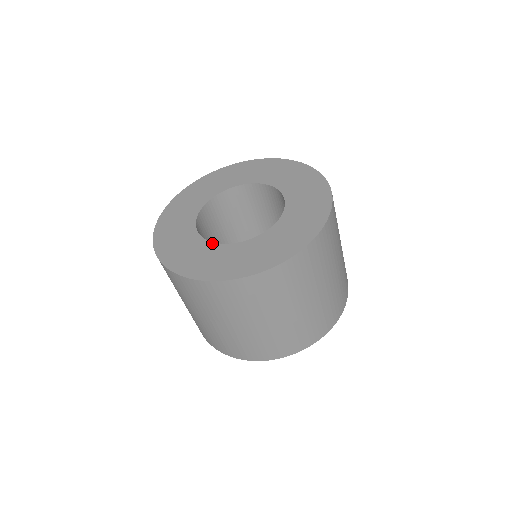
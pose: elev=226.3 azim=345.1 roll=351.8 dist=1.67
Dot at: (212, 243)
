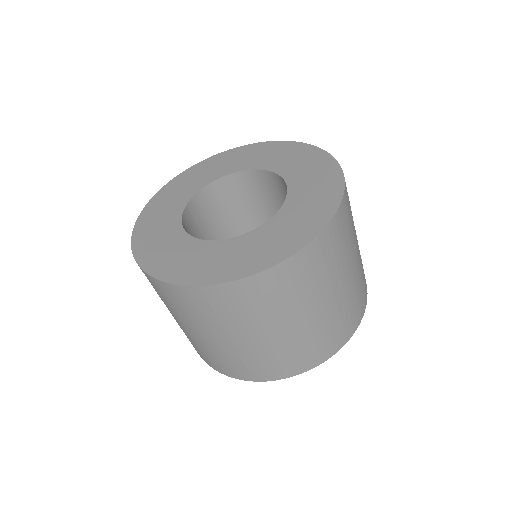
Dot at: (187, 234)
